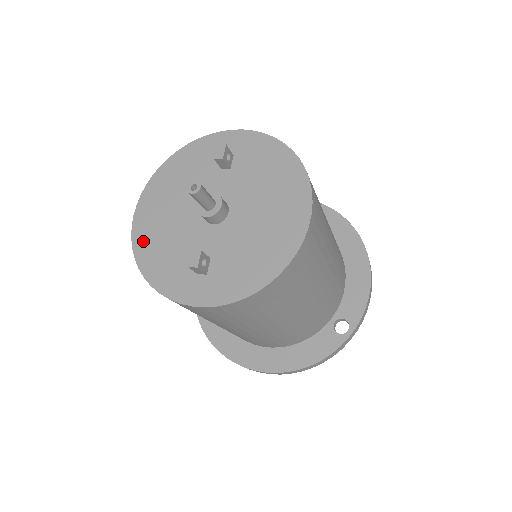
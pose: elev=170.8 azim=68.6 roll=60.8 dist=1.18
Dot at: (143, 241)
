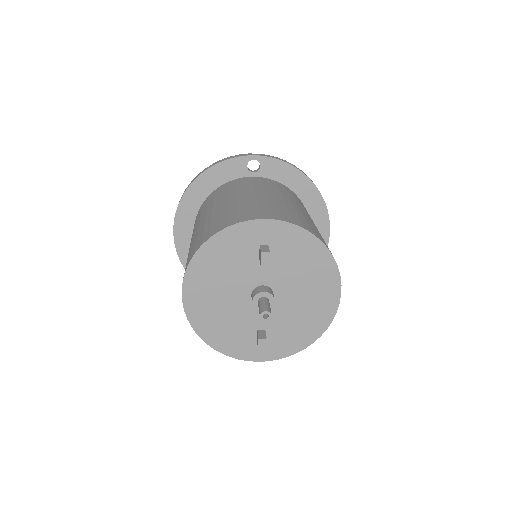
Dot at: (200, 321)
